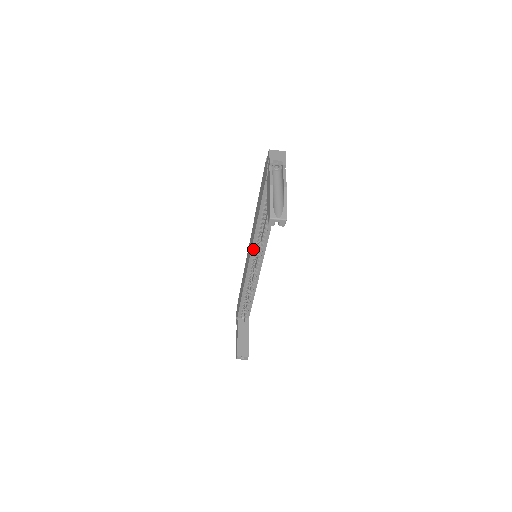
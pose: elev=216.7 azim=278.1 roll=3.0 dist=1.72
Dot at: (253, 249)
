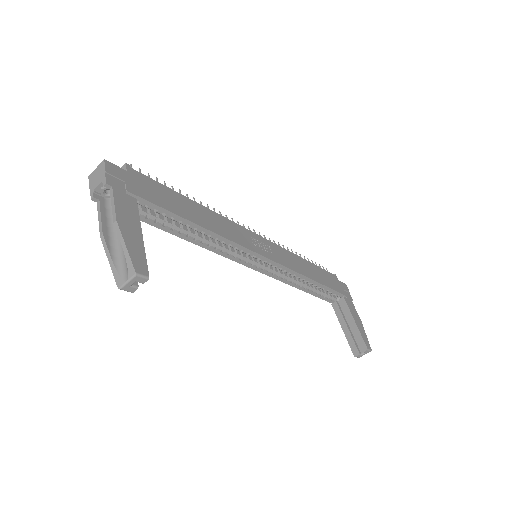
Dot at: (236, 260)
